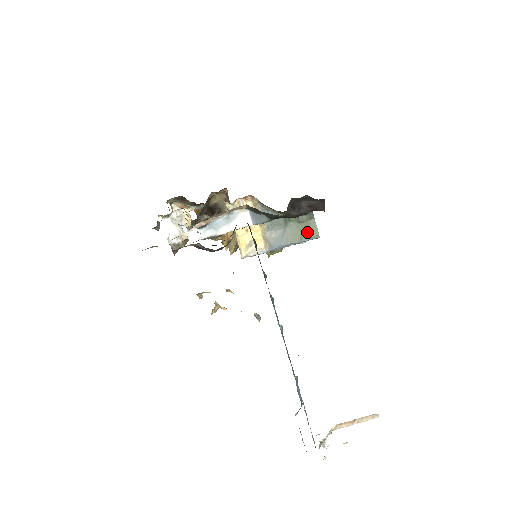
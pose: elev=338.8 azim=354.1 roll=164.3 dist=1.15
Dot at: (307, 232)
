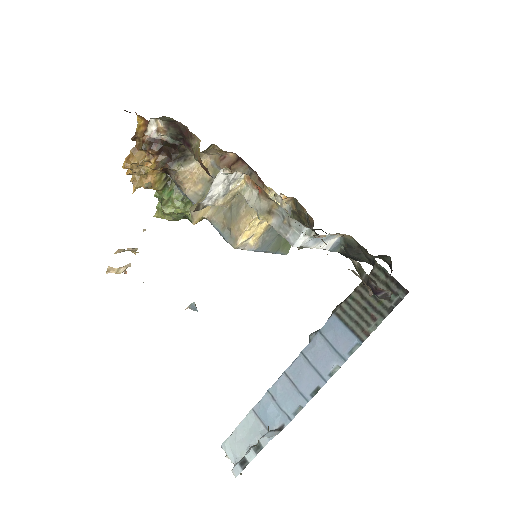
Dot at: (284, 247)
